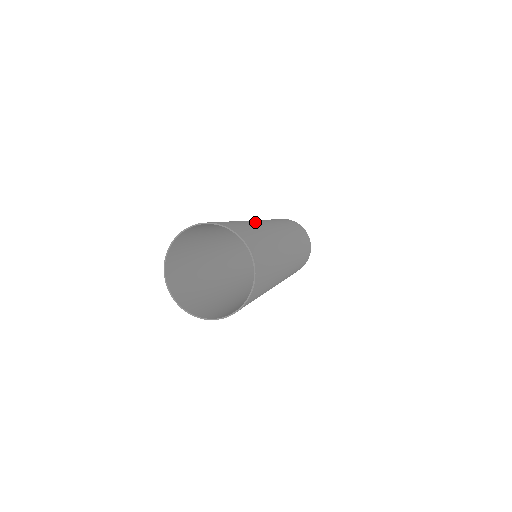
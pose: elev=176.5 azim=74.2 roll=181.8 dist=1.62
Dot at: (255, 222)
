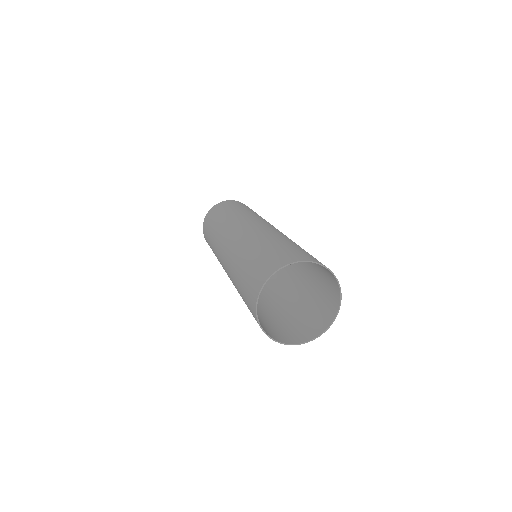
Dot at: (277, 232)
